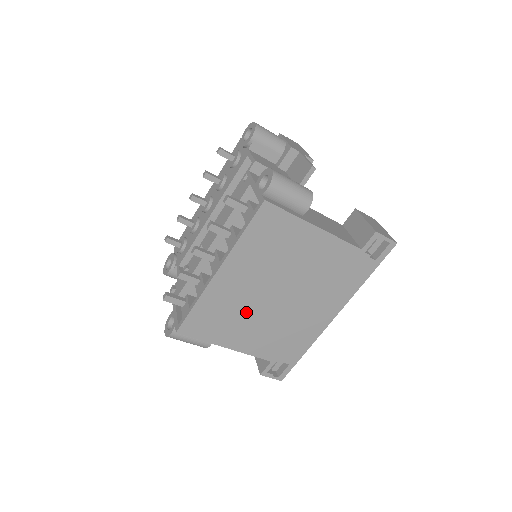
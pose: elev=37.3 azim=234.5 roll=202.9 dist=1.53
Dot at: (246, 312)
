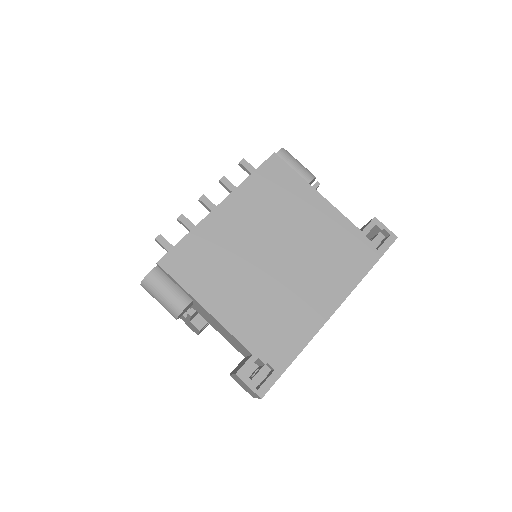
Dot at: (237, 265)
